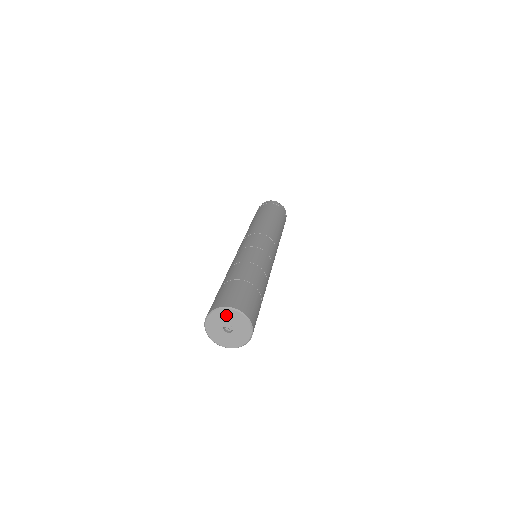
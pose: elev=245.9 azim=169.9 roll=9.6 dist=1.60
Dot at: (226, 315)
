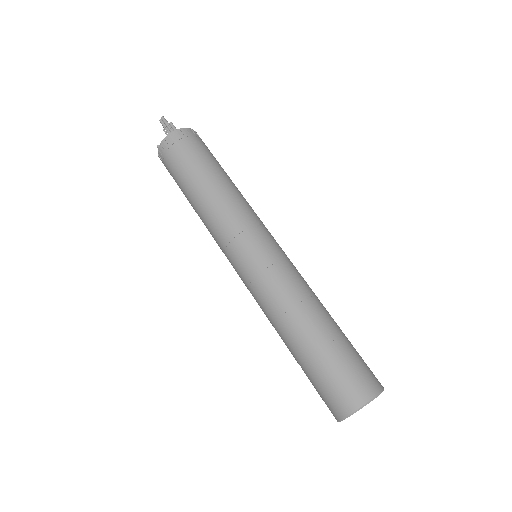
Dot at: occluded
